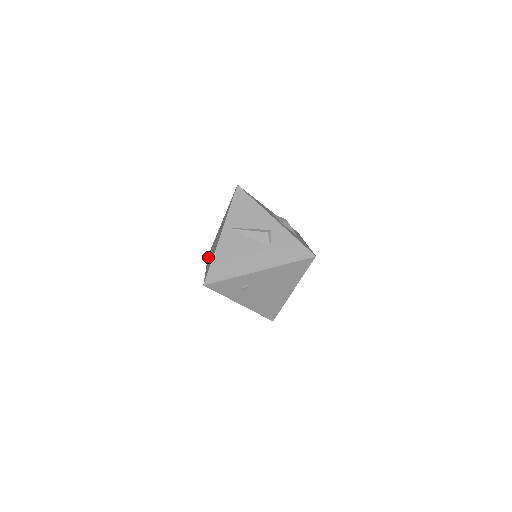
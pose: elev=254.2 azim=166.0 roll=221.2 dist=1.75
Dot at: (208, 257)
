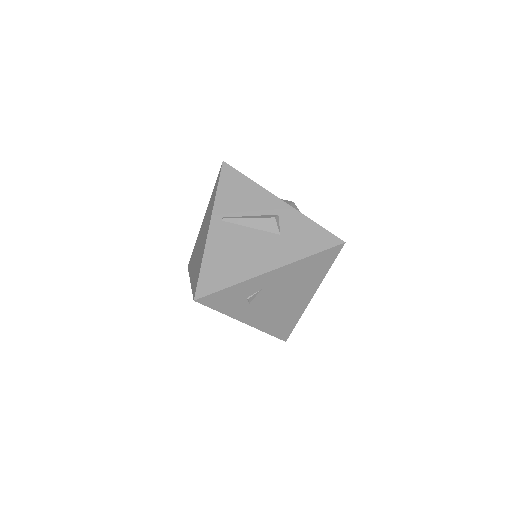
Dot at: (189, 267)
